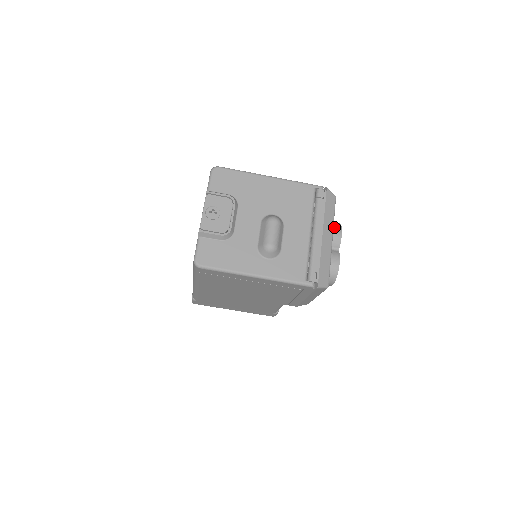
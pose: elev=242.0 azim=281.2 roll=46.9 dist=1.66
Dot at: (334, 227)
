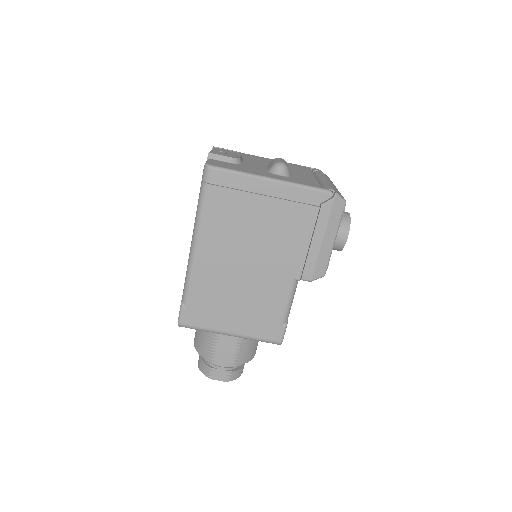
Dot at: occluded
